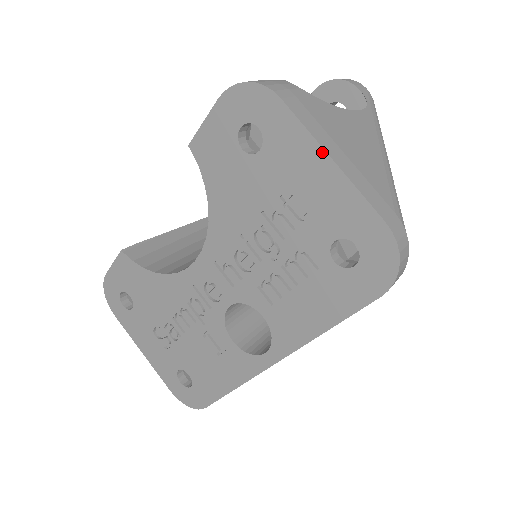
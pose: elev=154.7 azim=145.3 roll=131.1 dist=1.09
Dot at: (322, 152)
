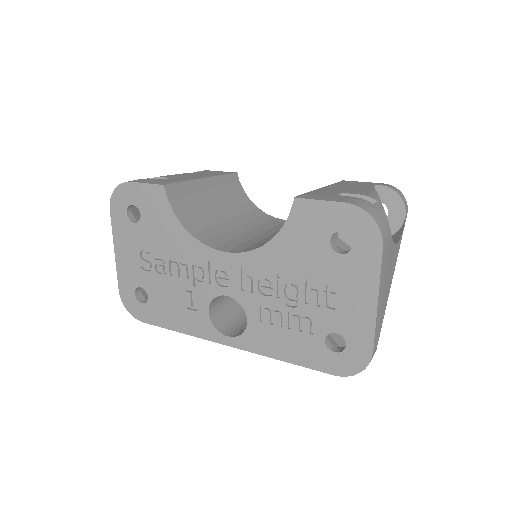
Dot at: (376, 294)
